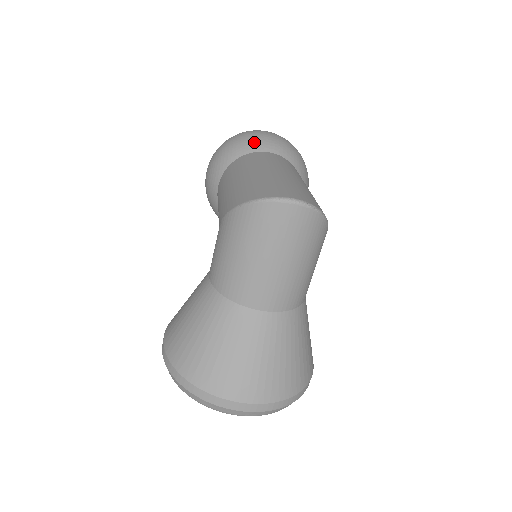
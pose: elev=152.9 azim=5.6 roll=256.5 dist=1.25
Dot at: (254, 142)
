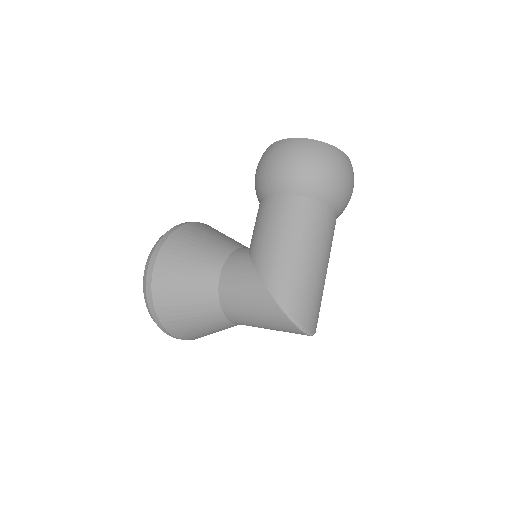
Dot at: (333, 193)
